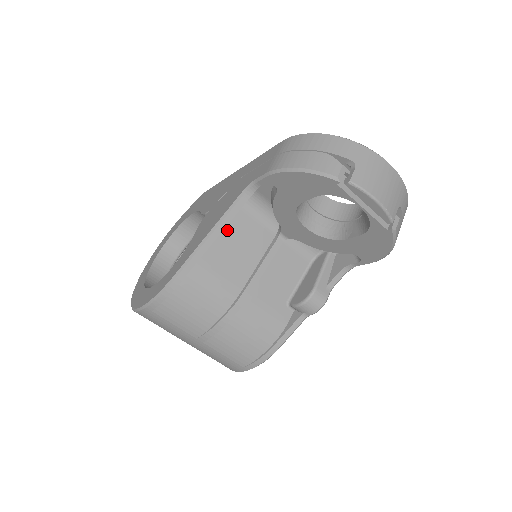
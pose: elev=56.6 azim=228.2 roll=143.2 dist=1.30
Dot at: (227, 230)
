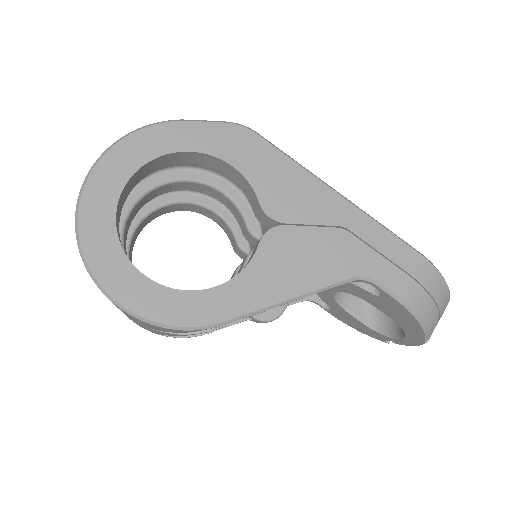
Dot at: occluded
